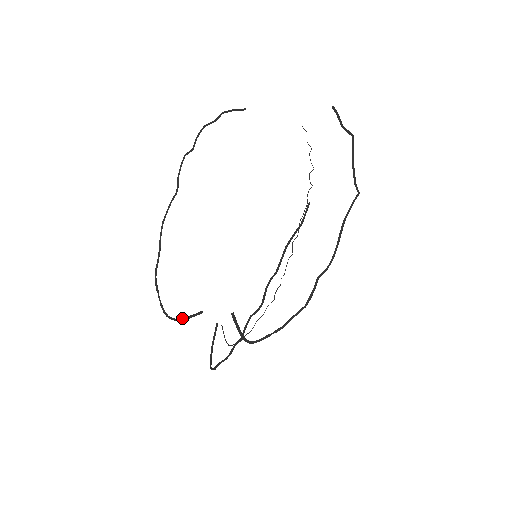
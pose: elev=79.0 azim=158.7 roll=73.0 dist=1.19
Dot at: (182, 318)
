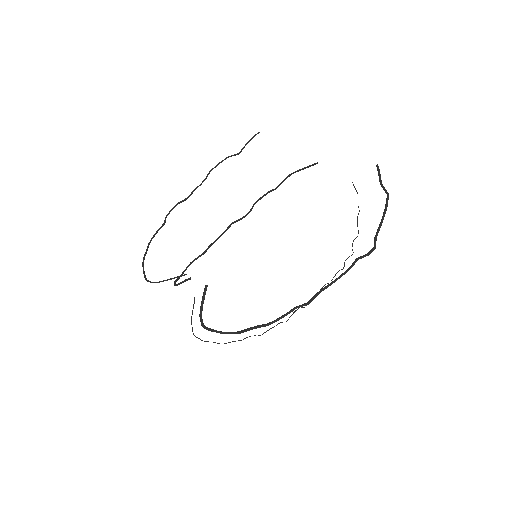
Dot at: (179, 283)
